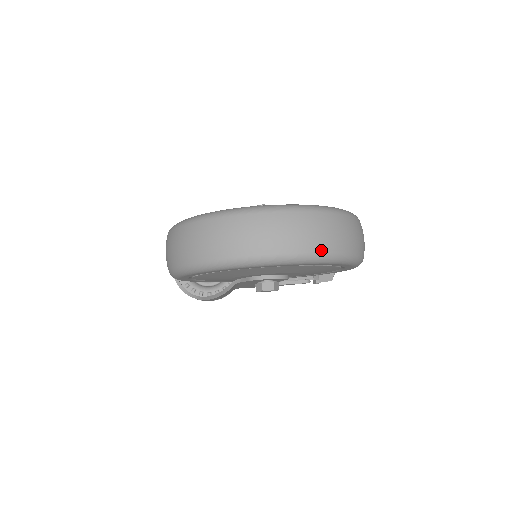
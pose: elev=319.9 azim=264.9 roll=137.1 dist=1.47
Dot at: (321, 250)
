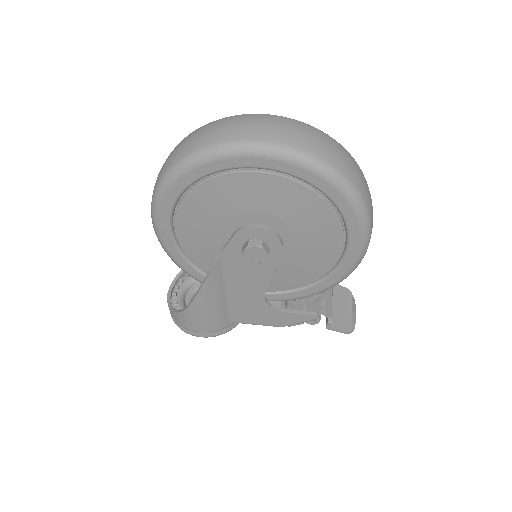
Dot at: (308, 149)
